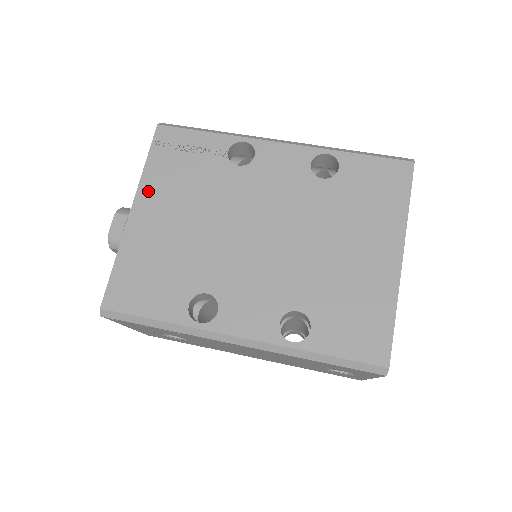
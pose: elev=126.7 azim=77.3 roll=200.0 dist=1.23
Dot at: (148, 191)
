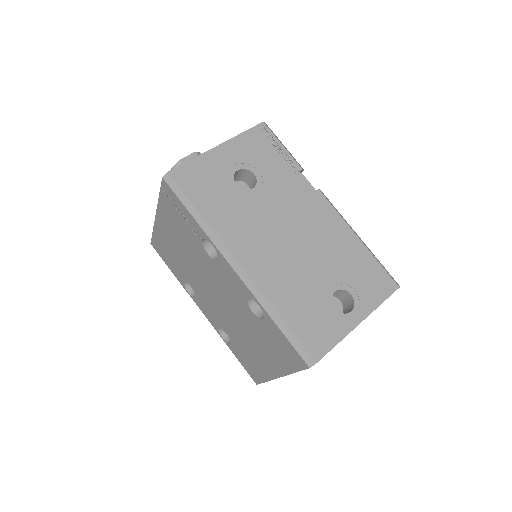
Dot at: (162, 215)
